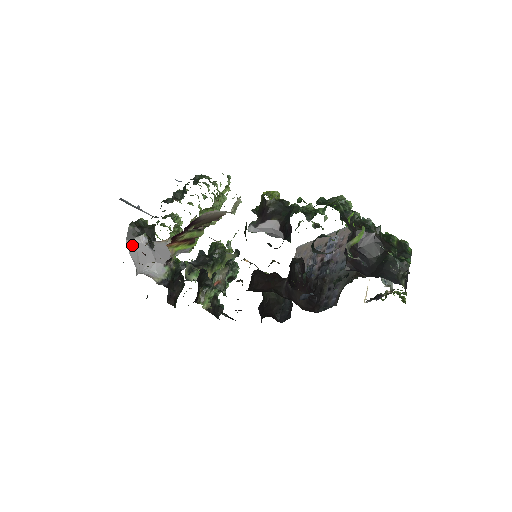
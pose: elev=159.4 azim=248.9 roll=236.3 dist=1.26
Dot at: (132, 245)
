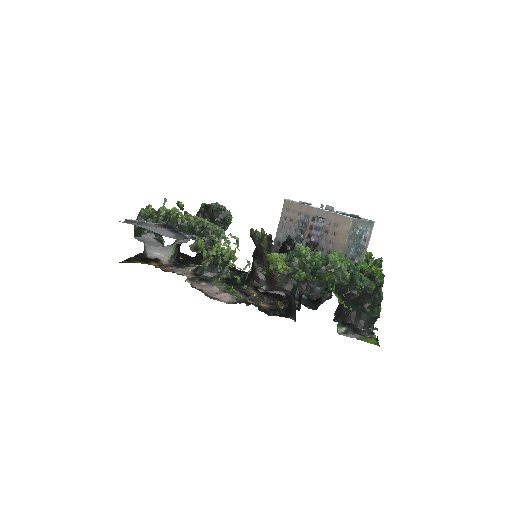
Dot at: (140, 239)
